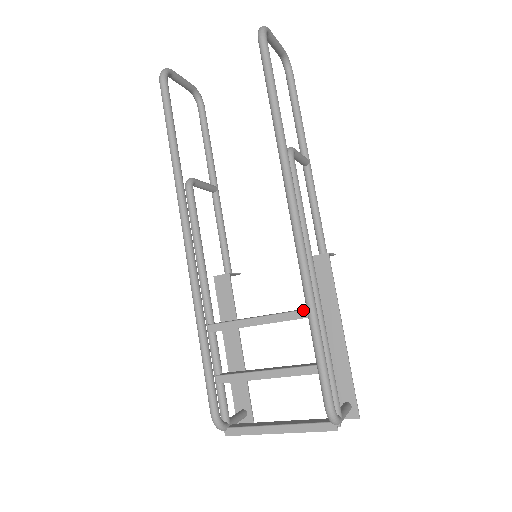
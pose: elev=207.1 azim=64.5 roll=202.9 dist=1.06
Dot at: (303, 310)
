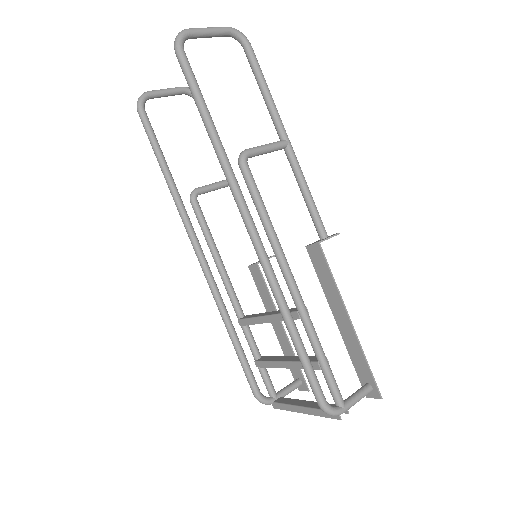
Dot at: occluded
